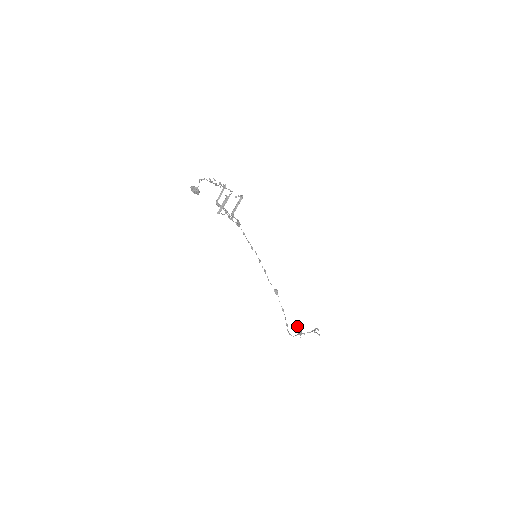
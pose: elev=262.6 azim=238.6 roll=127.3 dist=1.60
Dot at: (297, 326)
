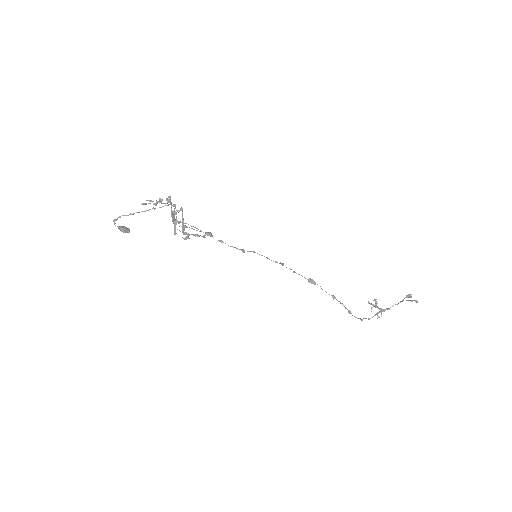
Dot at: (375, 302)
